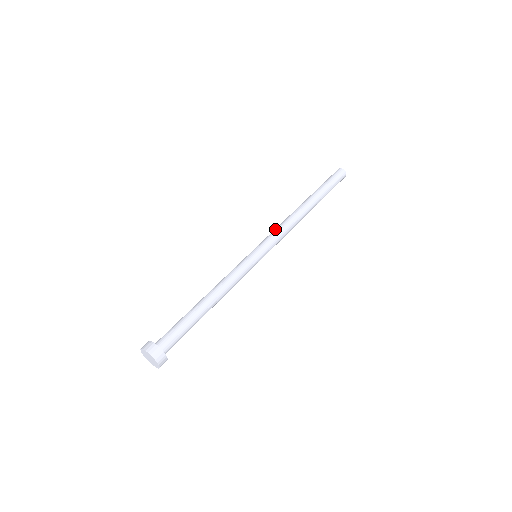
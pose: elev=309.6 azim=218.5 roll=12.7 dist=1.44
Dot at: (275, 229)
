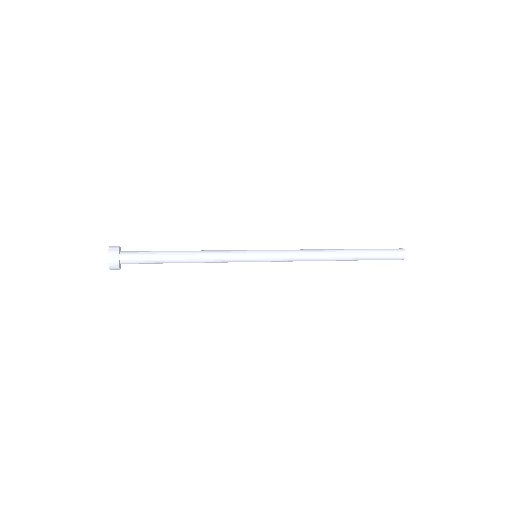
Dot at: occluded
